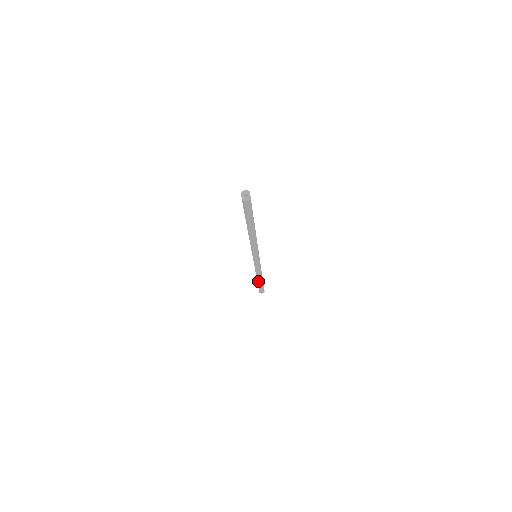
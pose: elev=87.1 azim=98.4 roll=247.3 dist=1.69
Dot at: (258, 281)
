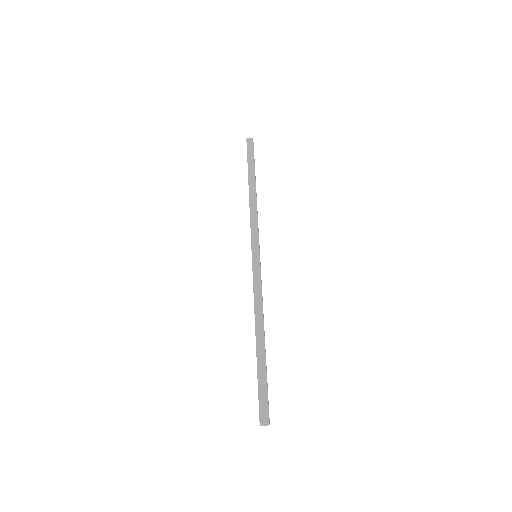
Dot at: occluded
